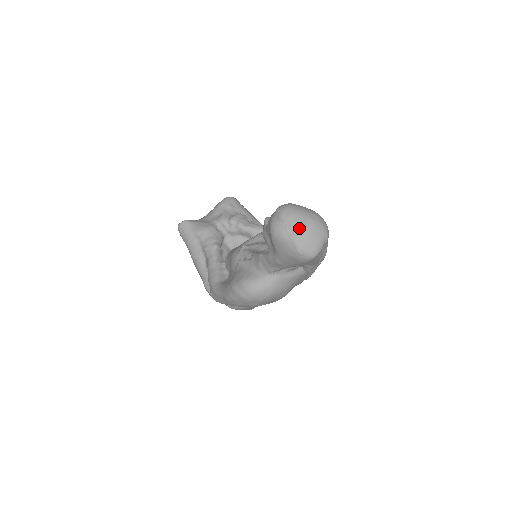
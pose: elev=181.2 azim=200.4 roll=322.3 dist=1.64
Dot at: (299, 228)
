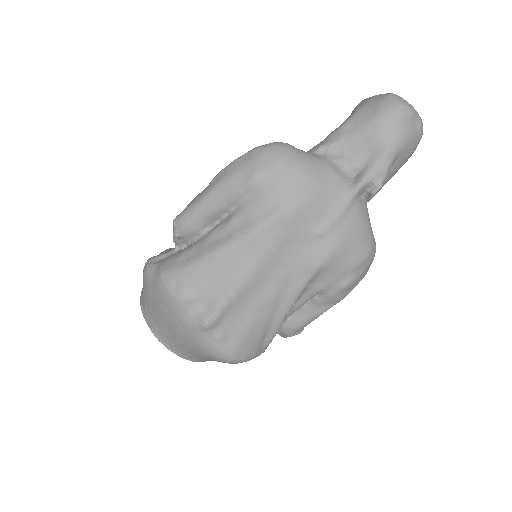
Dot at: occluded
